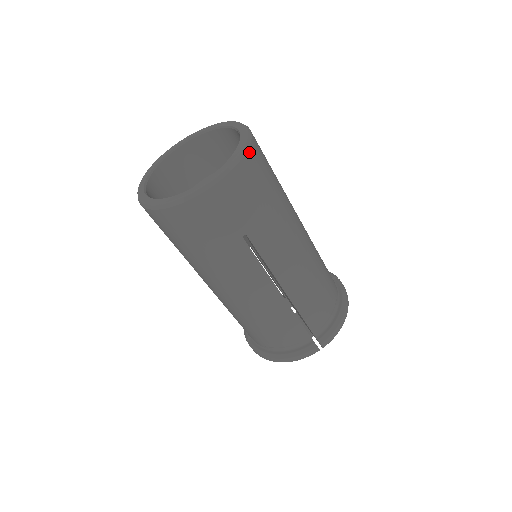
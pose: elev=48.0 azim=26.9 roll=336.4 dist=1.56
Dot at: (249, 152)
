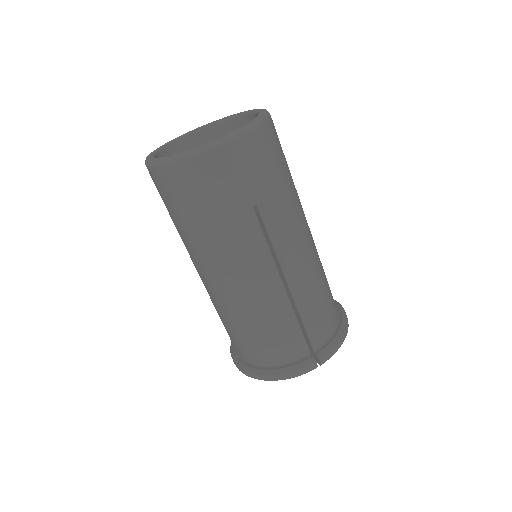
Dot at: (268, 122)
